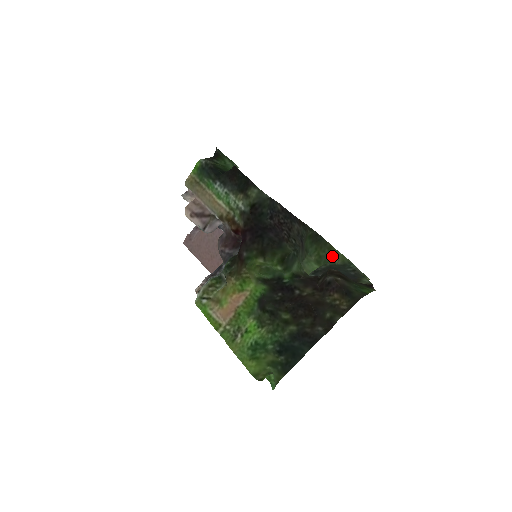
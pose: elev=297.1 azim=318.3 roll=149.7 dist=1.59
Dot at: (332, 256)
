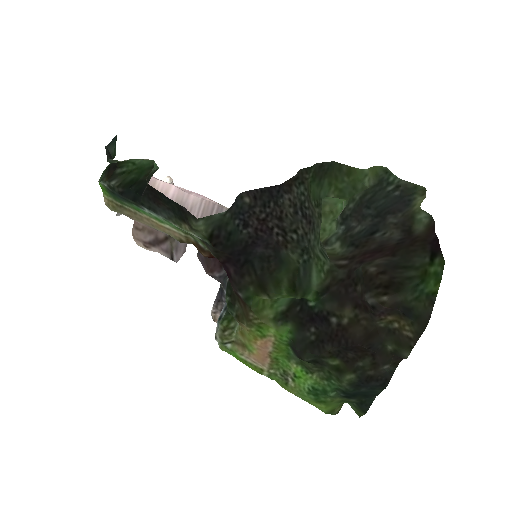
Dot at: (357, 181)
